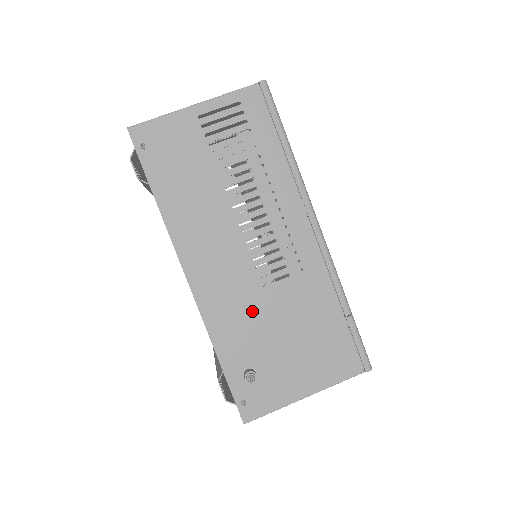
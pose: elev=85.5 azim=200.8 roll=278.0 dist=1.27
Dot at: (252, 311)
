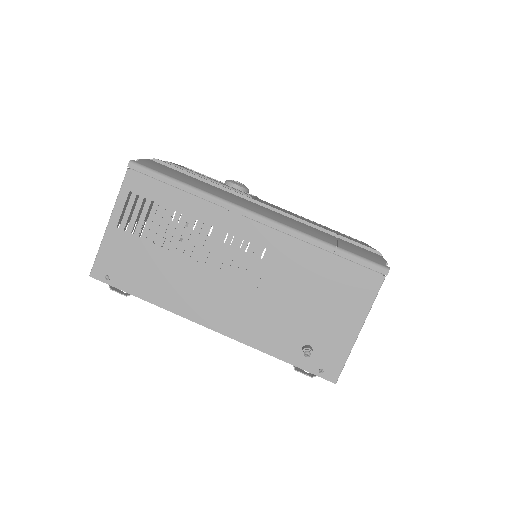
Dot at: (268, 310)
